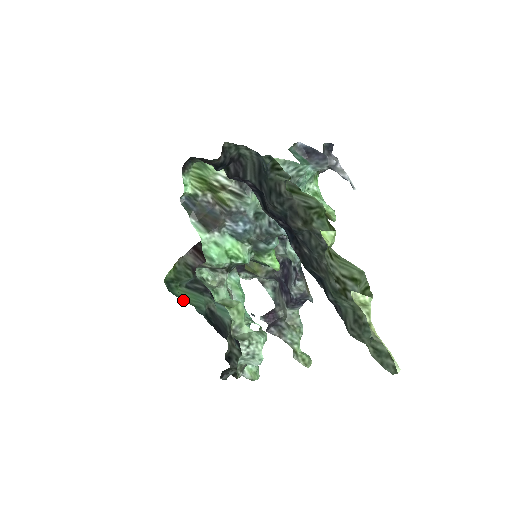
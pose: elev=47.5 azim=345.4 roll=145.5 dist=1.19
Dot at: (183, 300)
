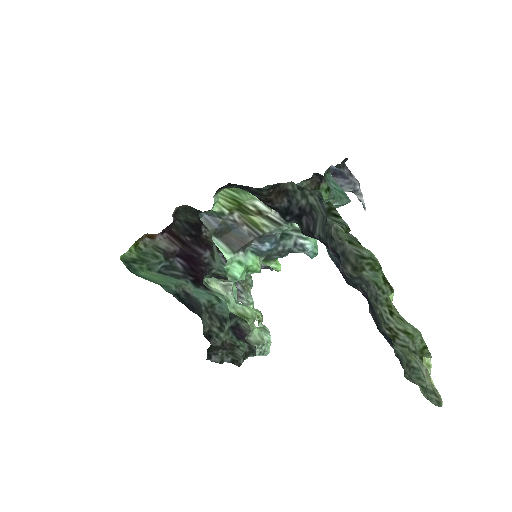
Dot at: (148, 280)
